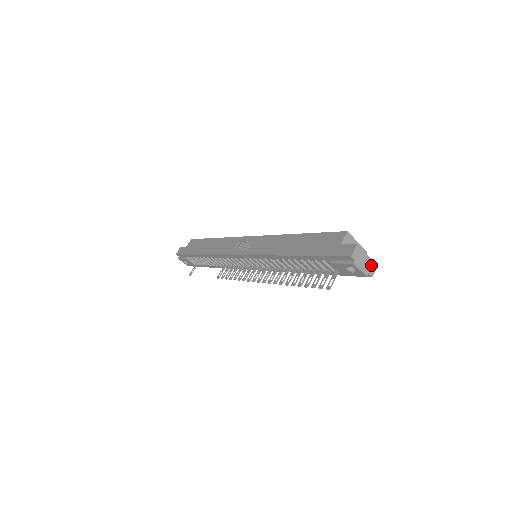
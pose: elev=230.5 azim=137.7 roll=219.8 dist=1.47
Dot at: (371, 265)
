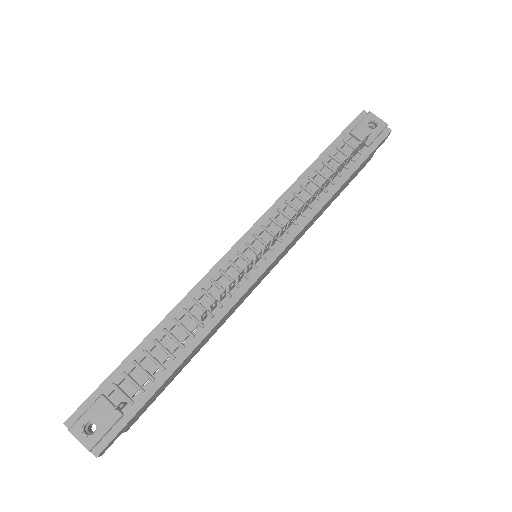
Dot at: occluded
